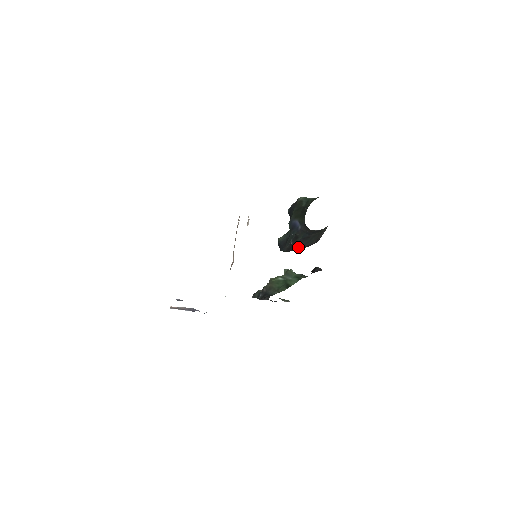
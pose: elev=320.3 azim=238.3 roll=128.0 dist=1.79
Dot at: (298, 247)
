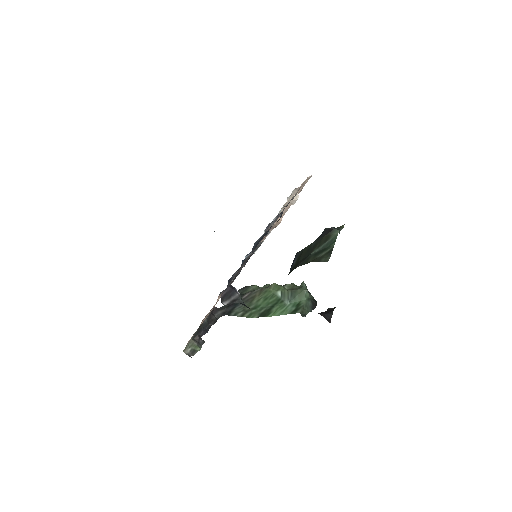
Dot at: occluded
